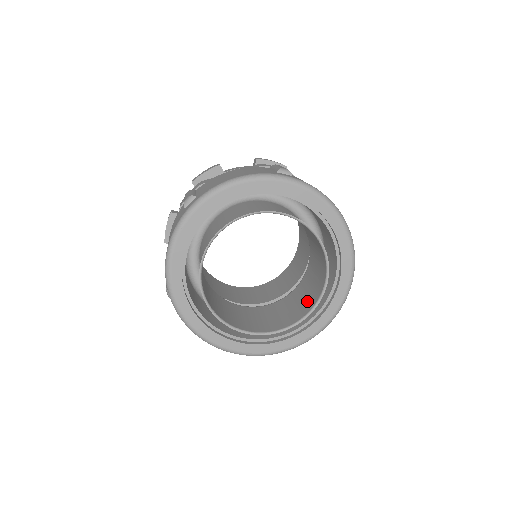
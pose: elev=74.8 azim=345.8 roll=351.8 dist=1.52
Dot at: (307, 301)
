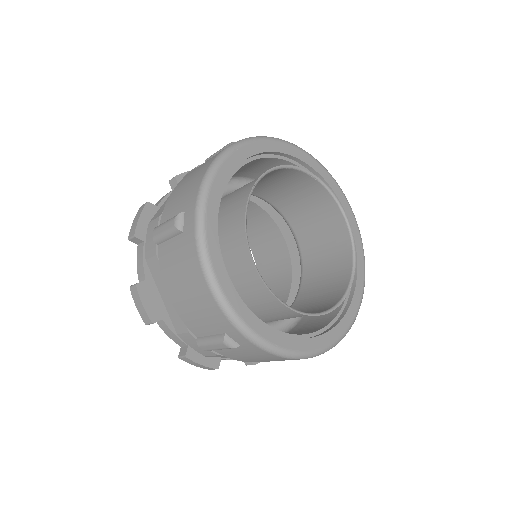
Dot at: (336, 251)
